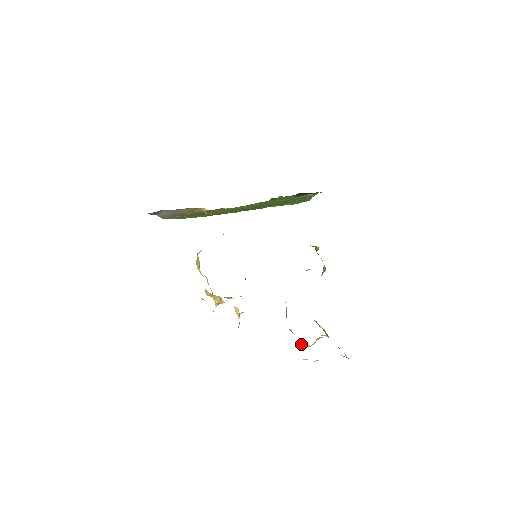
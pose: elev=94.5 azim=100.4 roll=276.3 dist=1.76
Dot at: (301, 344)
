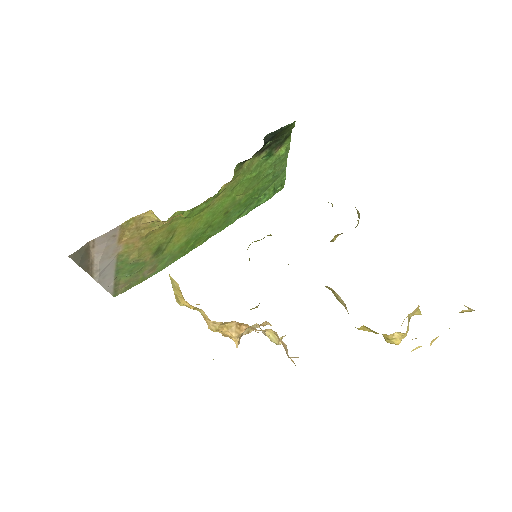
Dot at: (390, 342)
